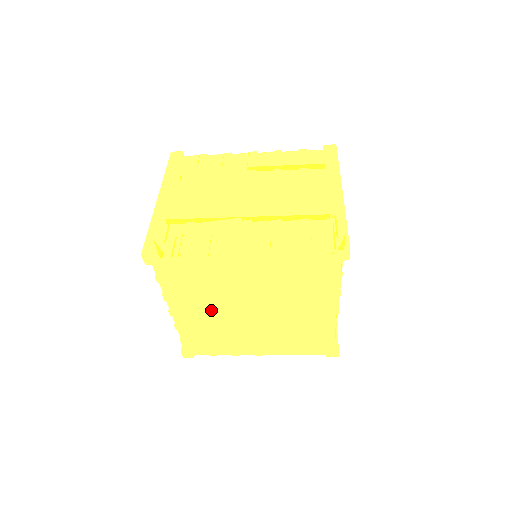
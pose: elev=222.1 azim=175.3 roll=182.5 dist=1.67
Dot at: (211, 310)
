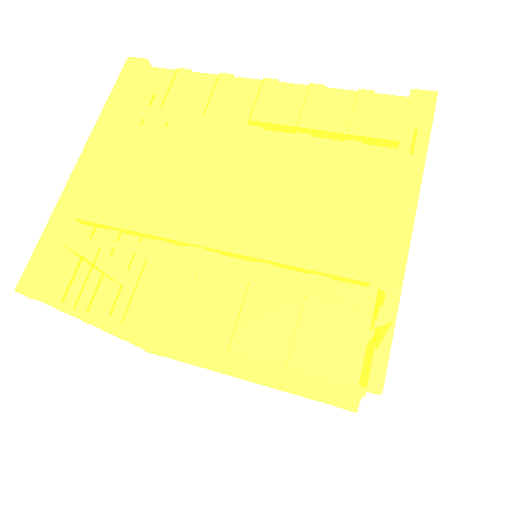
Dot at: (161, 347)
